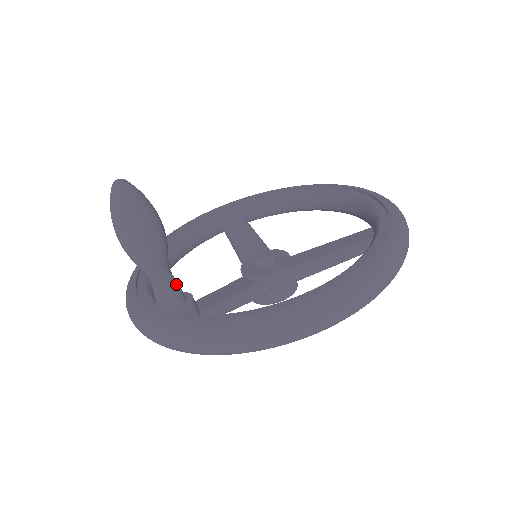
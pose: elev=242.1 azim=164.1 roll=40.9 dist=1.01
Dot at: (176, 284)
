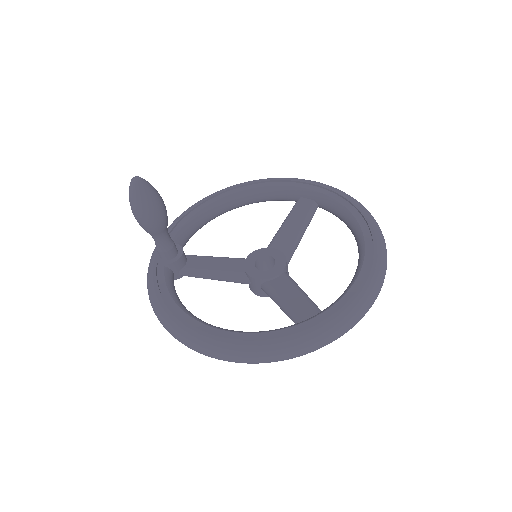
Dot at: (167, 247)
